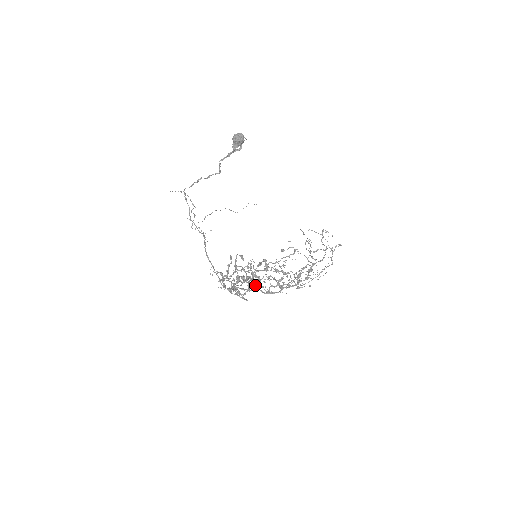
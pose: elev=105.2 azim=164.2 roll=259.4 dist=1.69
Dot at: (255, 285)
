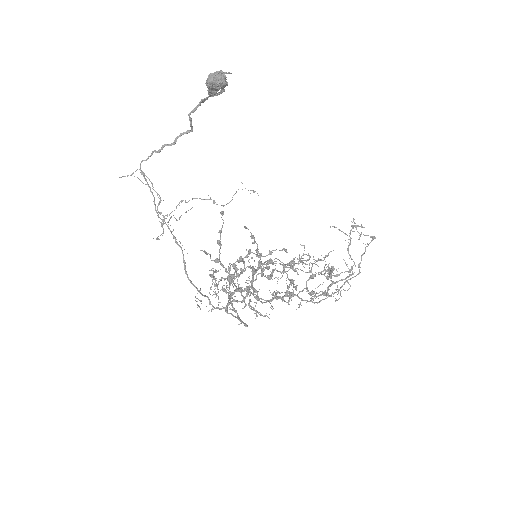
Dot at: occluded
